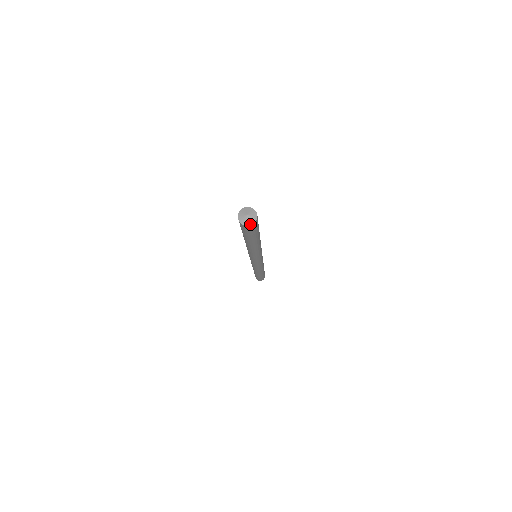
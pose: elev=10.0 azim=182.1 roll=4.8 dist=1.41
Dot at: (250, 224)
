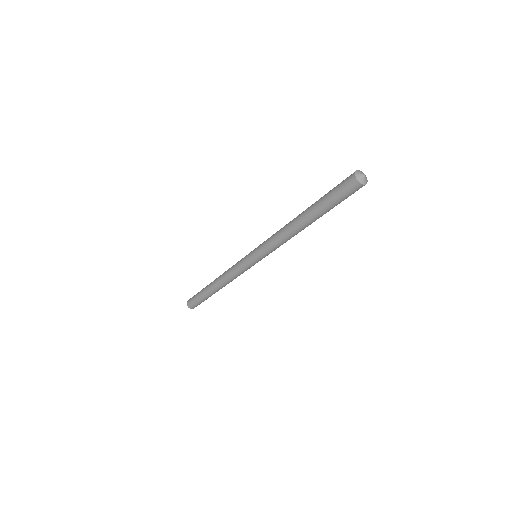
Dot at: occluded
